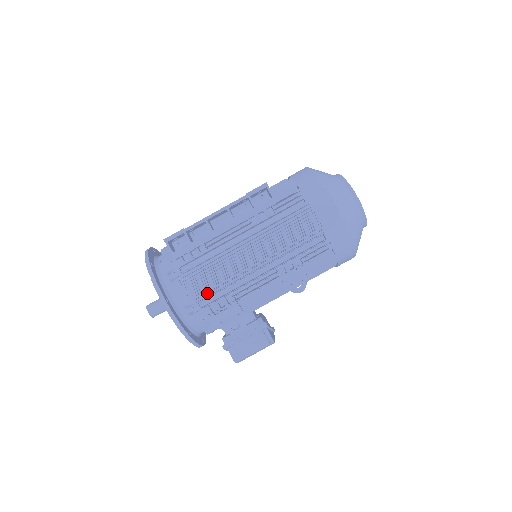
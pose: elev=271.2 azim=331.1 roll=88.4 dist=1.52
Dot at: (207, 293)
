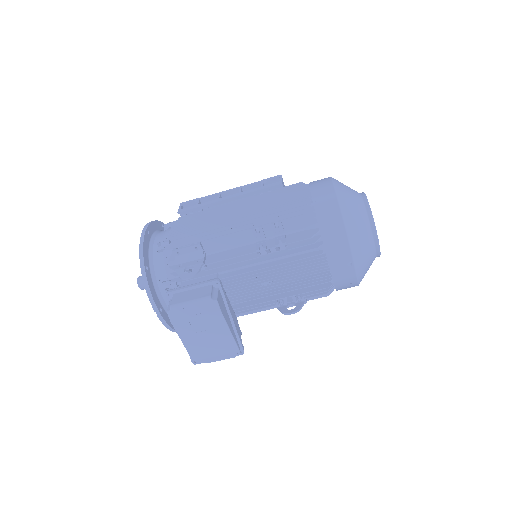
Dot at: (183, 235)
